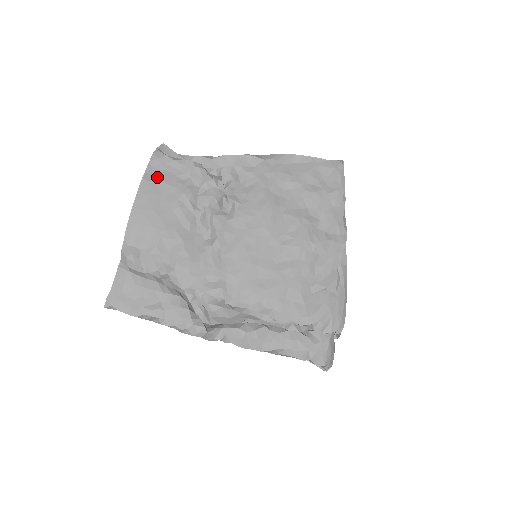
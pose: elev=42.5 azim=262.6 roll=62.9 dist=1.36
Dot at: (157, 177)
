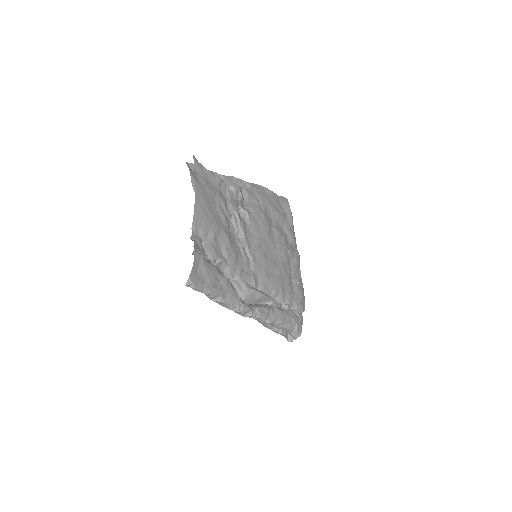
Dot at: (203, 182)
